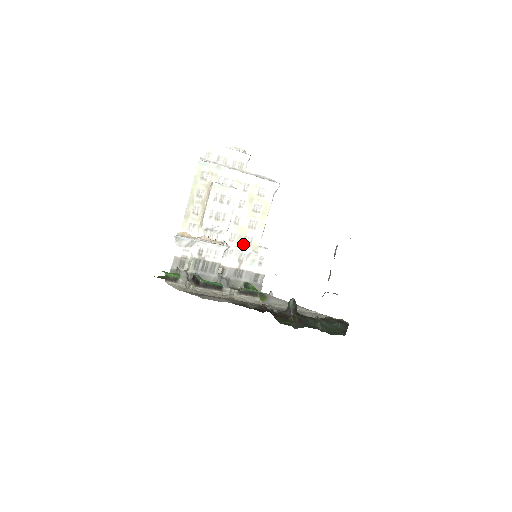
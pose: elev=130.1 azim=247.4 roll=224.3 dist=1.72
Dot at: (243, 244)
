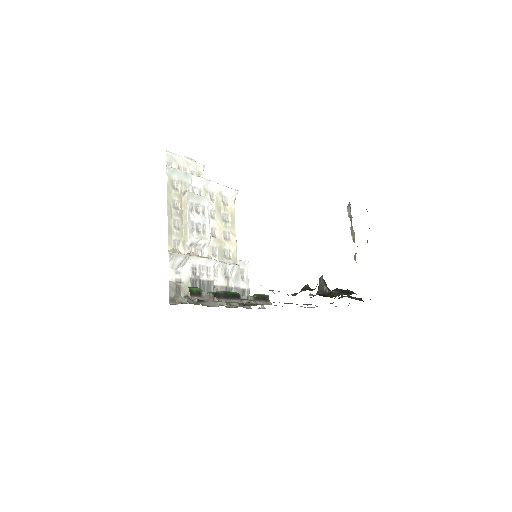
Dot at: (224, 258)
